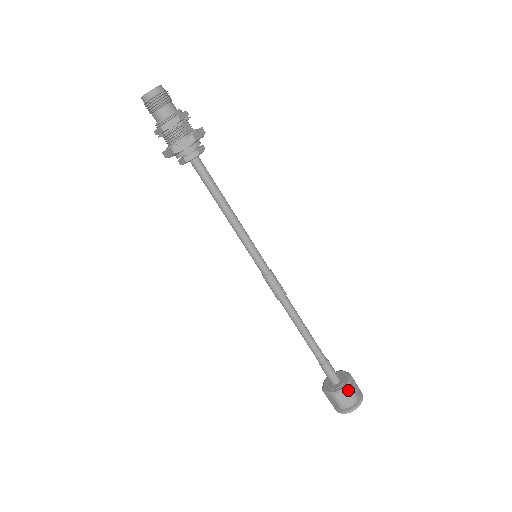
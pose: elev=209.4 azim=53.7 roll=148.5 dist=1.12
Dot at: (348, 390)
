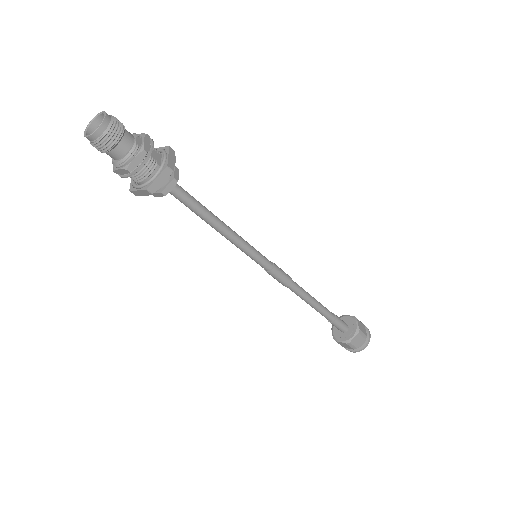
Dot at: (359, 334)
